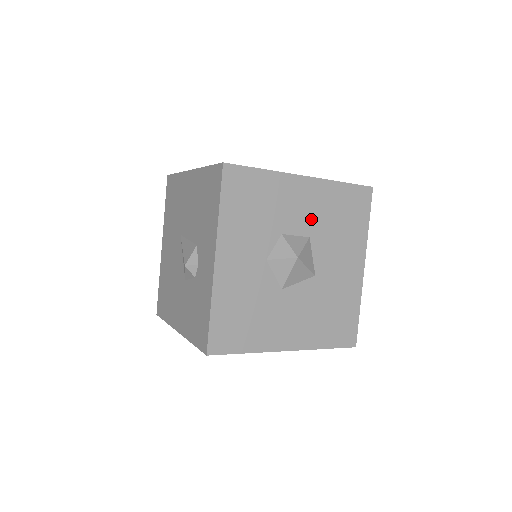
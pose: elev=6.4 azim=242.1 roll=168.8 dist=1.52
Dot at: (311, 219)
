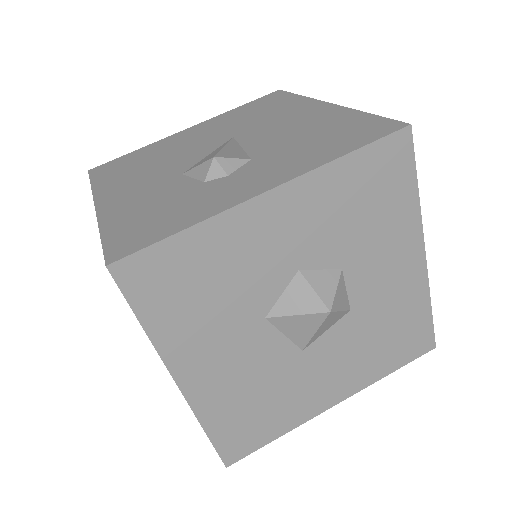
Dot at: (374, 297)
